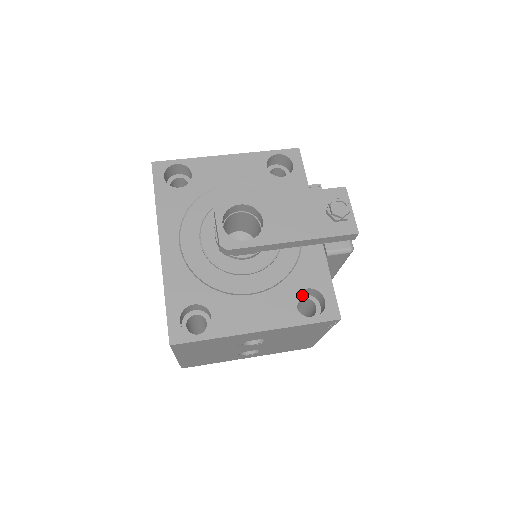
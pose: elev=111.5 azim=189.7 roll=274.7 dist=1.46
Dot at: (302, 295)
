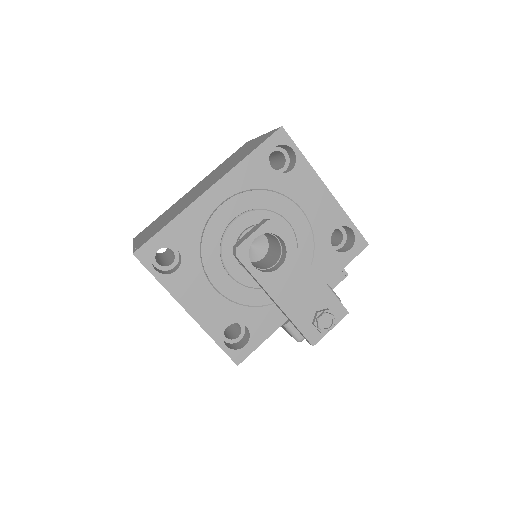
Dot at: occluded
